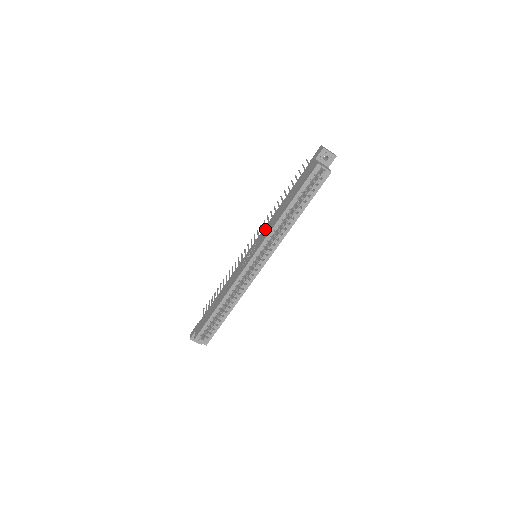
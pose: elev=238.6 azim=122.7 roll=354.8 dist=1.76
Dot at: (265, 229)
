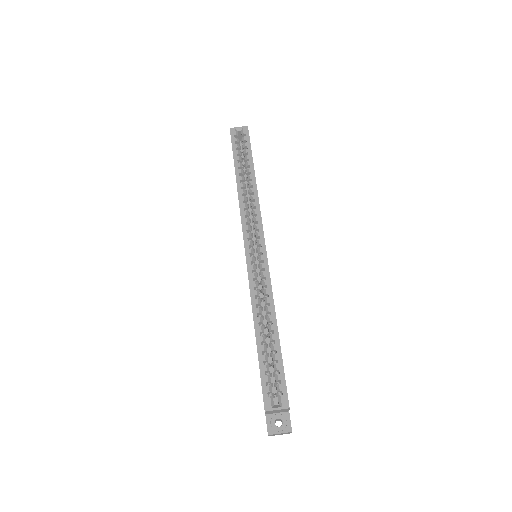
Dot at: occluded
